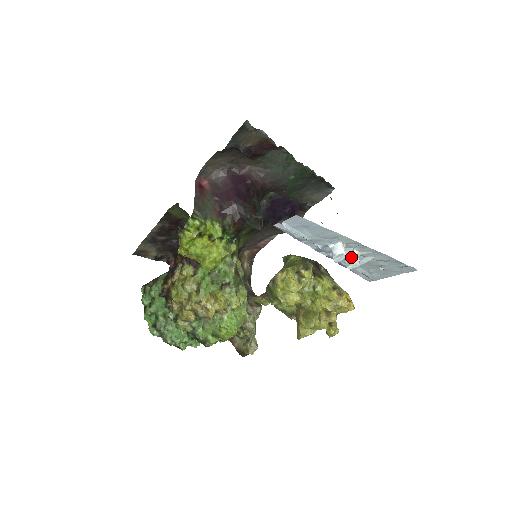
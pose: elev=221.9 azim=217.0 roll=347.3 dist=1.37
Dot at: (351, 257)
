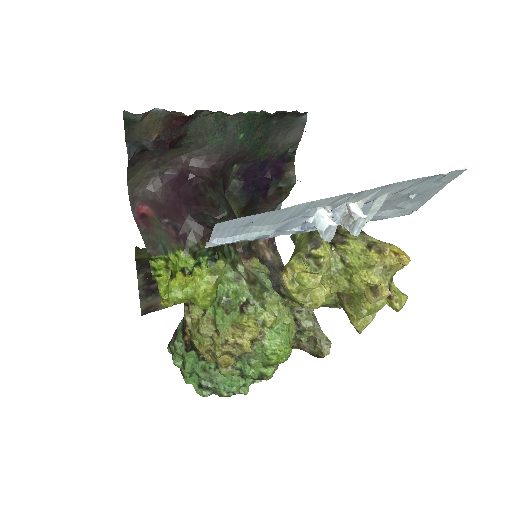
Dot at: (350, 218)
